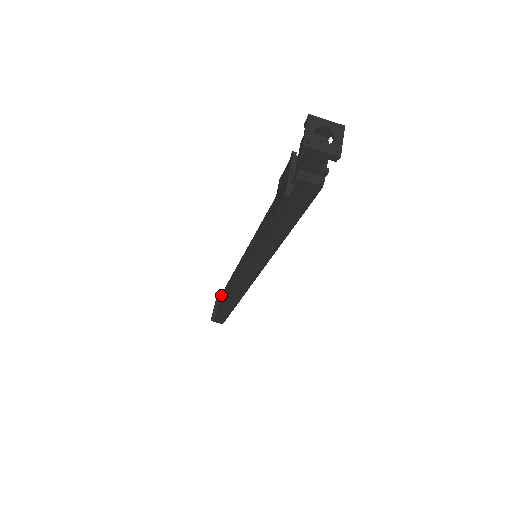
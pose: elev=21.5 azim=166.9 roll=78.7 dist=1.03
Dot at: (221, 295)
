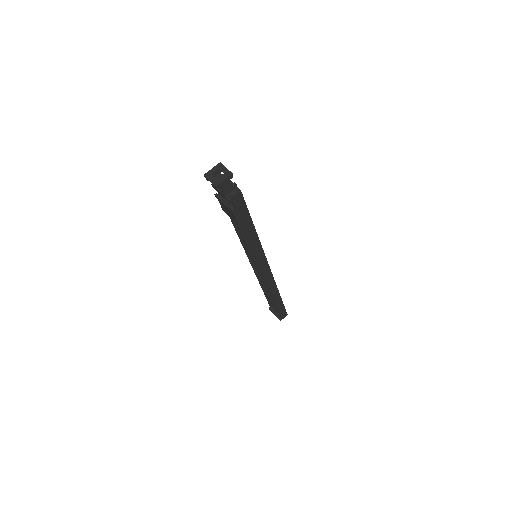
Dot at: occluded
